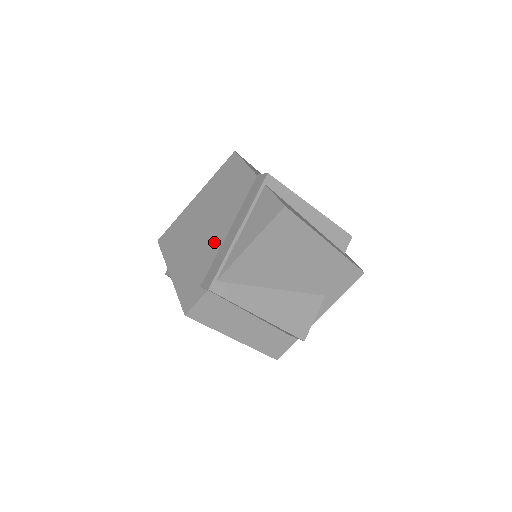
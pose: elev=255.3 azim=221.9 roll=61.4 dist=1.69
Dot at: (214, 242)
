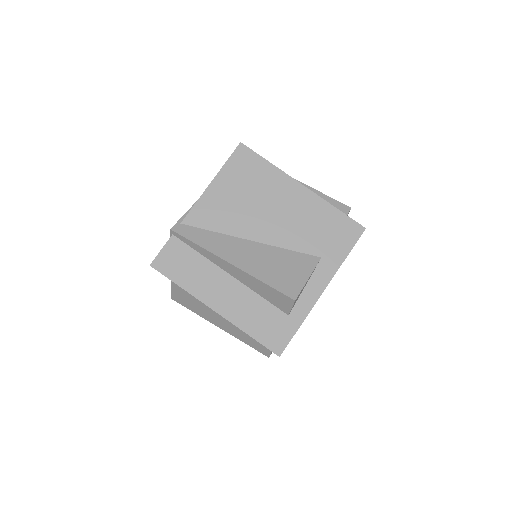
Dot at: occluded
